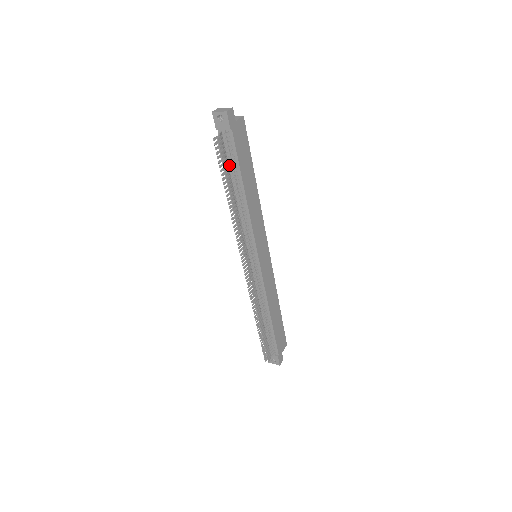
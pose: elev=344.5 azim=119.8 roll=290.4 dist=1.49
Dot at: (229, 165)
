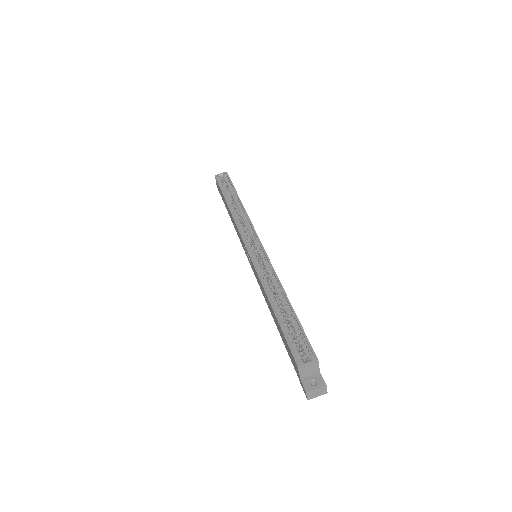
Dot at: occluded
